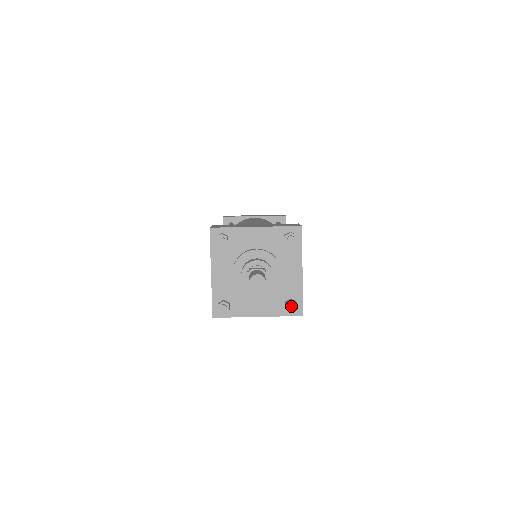
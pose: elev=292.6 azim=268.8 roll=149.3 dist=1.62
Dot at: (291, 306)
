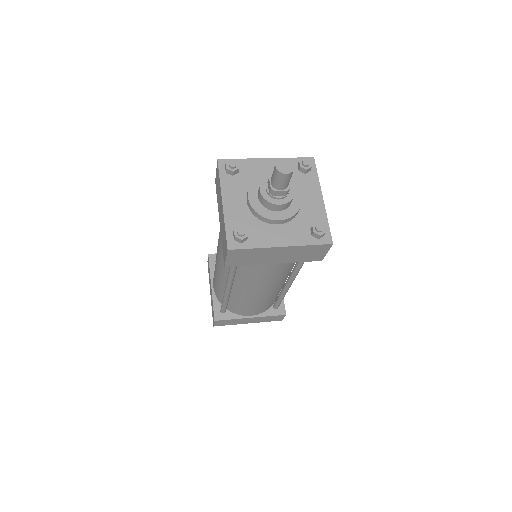
Dot at: (319, 226)
